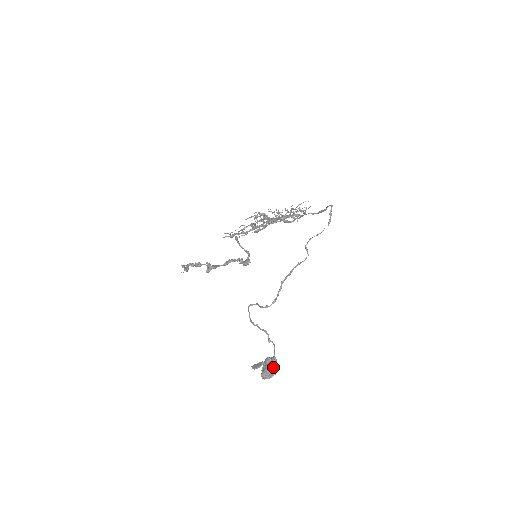
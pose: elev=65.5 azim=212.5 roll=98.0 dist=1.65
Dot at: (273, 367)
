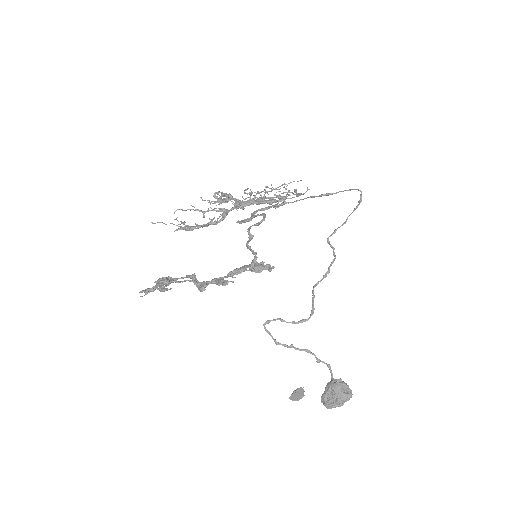
Dot at: (351, 392)
